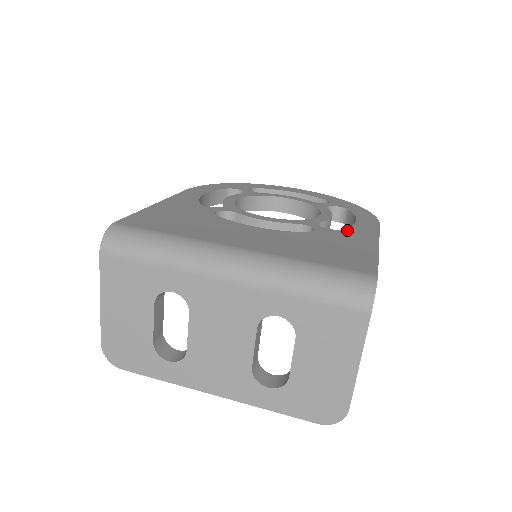
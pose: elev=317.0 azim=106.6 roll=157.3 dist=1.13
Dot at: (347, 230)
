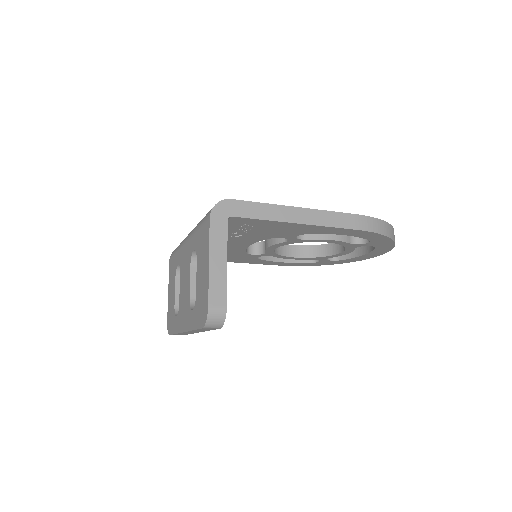
Dot at: occluded
